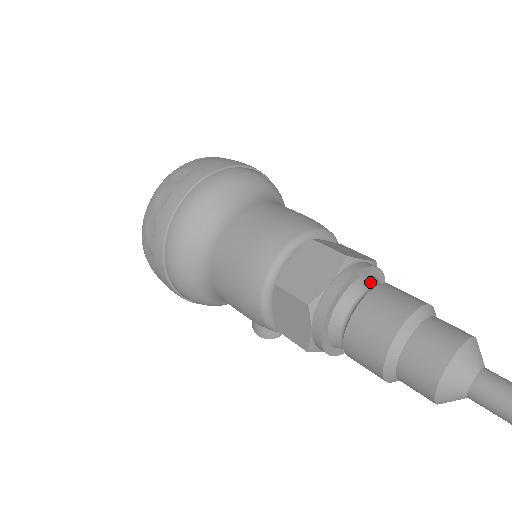
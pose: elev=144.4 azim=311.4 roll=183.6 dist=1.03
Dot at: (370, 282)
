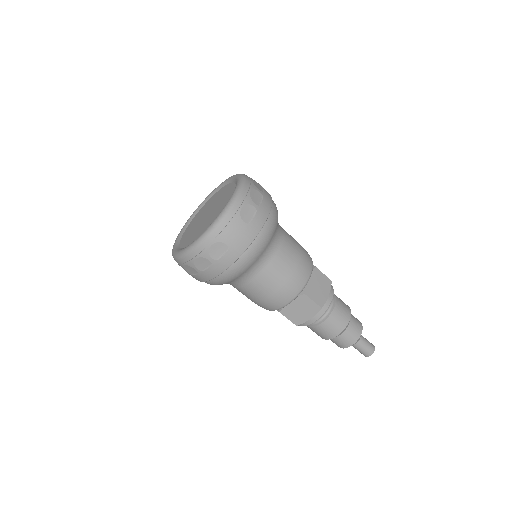
Dot at: occluded
